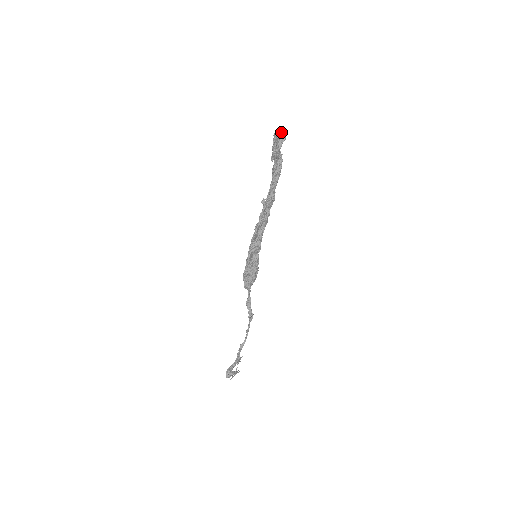
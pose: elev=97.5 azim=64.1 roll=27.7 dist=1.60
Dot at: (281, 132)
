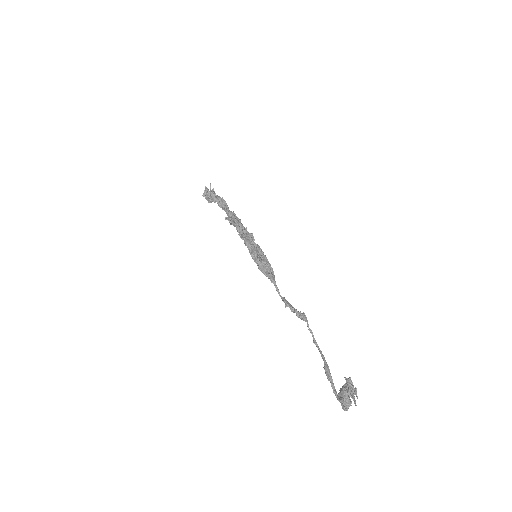
Dot at: occluded
